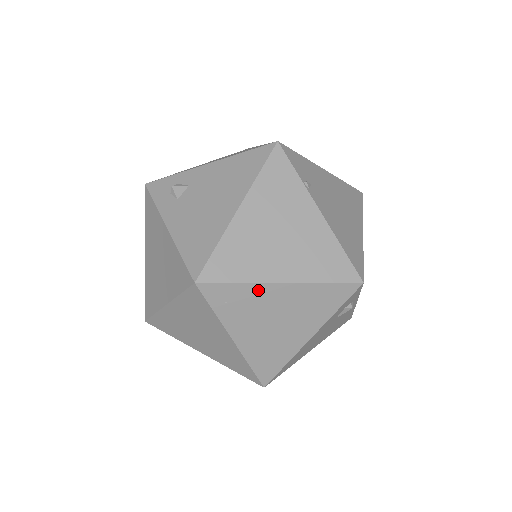
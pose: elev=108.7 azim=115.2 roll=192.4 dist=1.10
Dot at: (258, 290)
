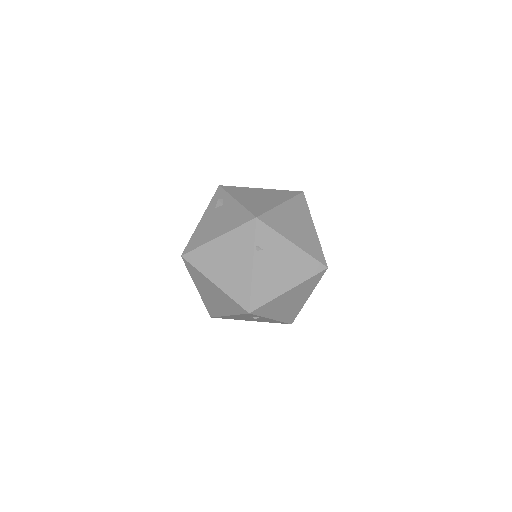
Dot at: (205, 278)
